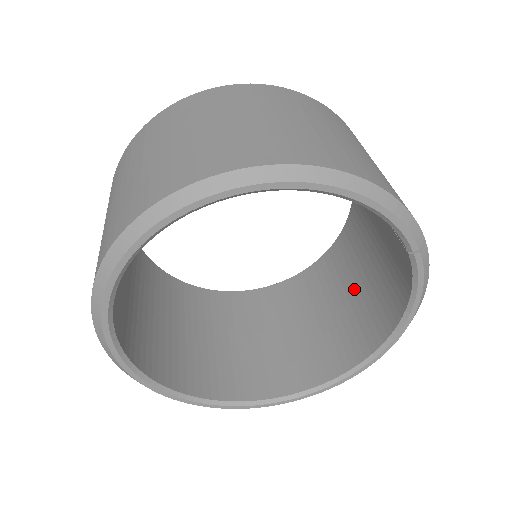
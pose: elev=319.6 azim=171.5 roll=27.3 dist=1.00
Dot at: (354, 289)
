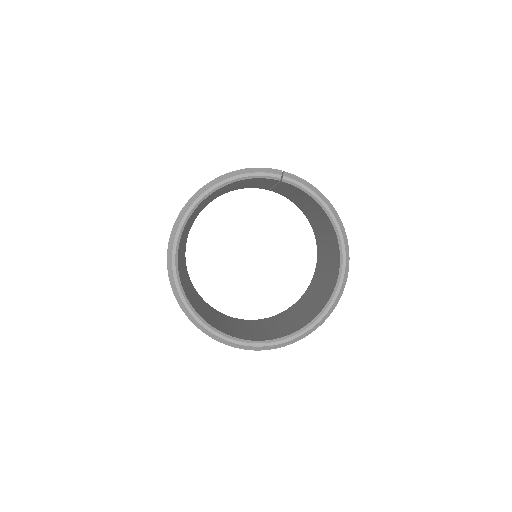
Dot at: (323, 233)
